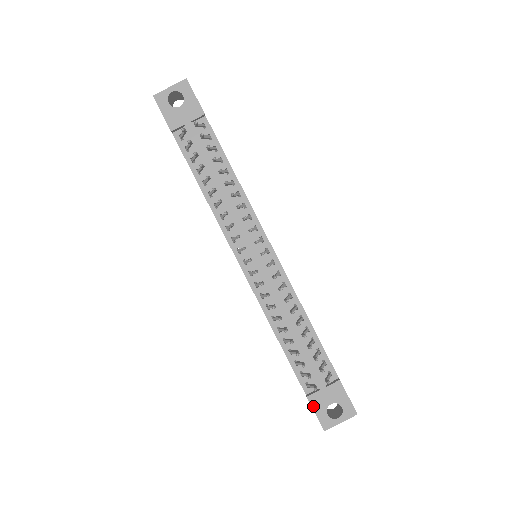
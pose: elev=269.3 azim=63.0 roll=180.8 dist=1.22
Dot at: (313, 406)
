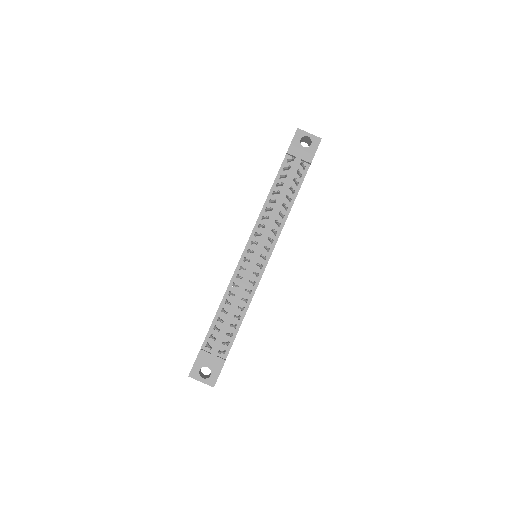
Dot at: (198, 357)
